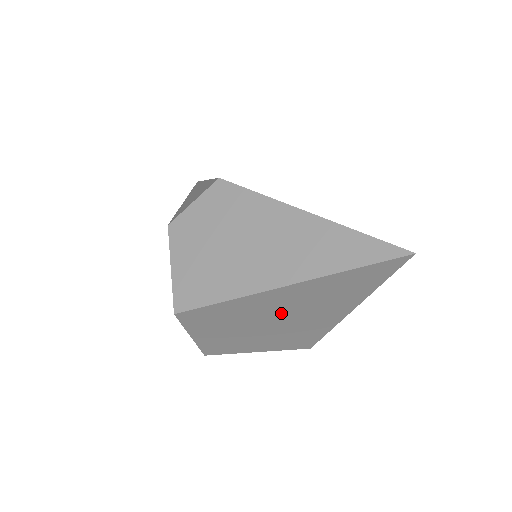
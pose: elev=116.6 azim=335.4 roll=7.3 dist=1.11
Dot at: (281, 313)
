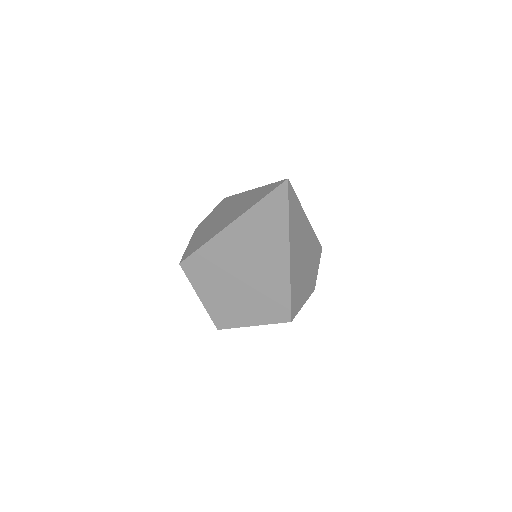
Dot at: (242, 261)
